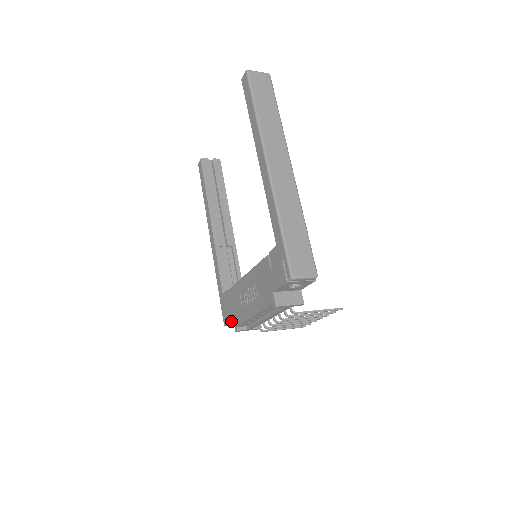
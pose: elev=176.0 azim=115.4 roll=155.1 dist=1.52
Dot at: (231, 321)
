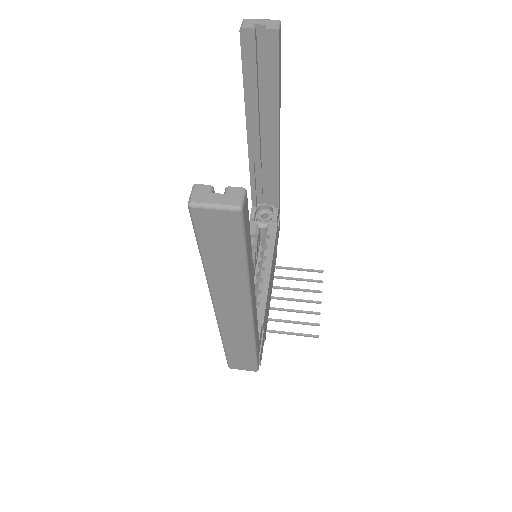
Dot at: occluded
